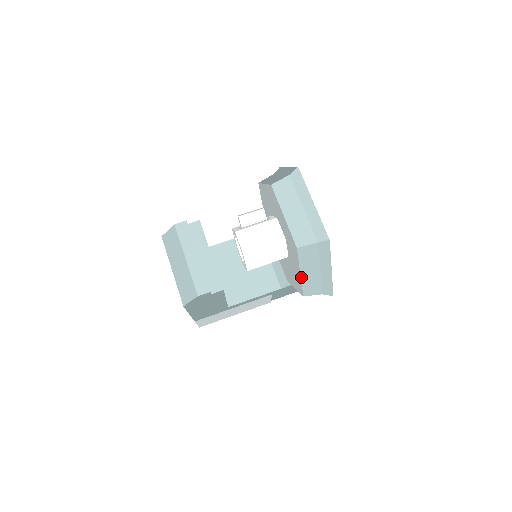
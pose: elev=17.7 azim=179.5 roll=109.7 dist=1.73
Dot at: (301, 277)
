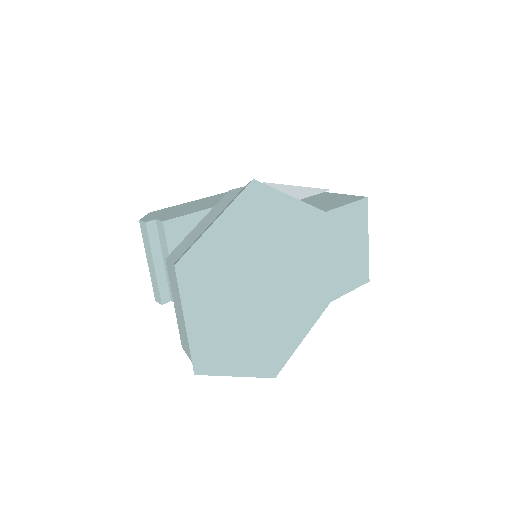
Dot at: occluded
